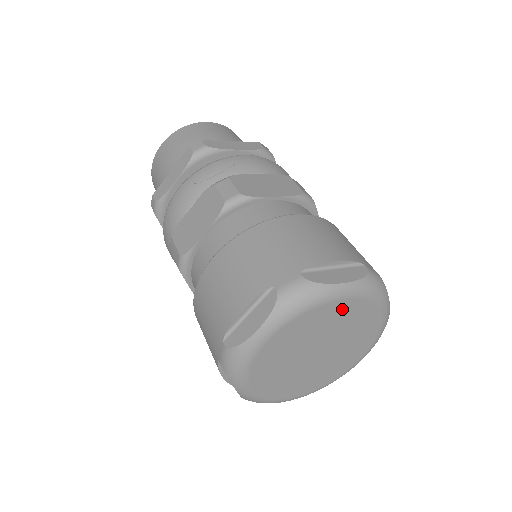
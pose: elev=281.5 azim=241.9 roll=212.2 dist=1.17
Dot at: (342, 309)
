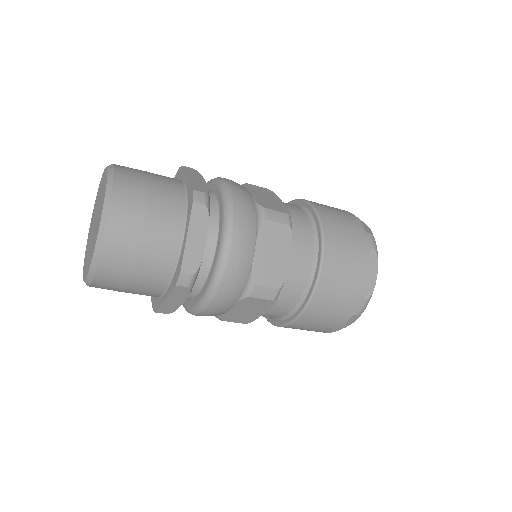
Dot at: occluded
